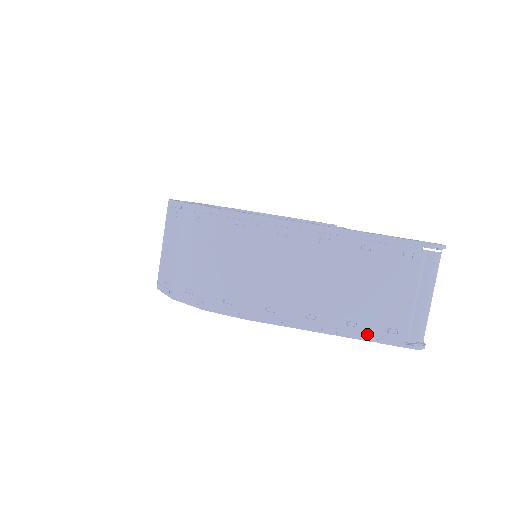
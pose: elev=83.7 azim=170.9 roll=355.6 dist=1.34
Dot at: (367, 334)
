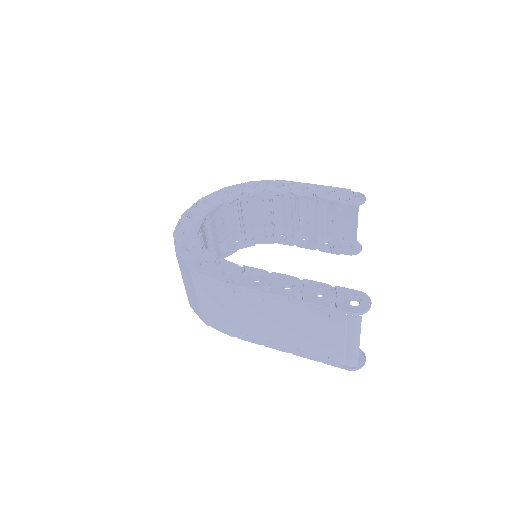
Dot at: (313, 357)
